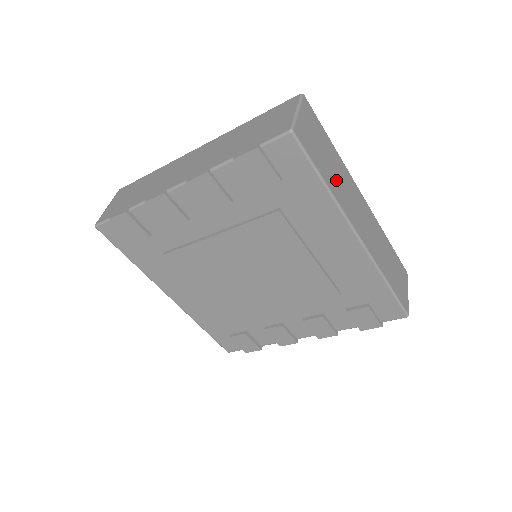
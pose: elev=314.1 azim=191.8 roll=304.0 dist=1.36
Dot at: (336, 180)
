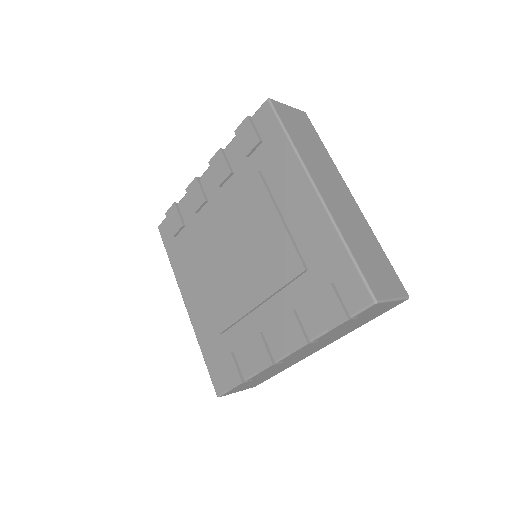
Dot at: (309, 152)
